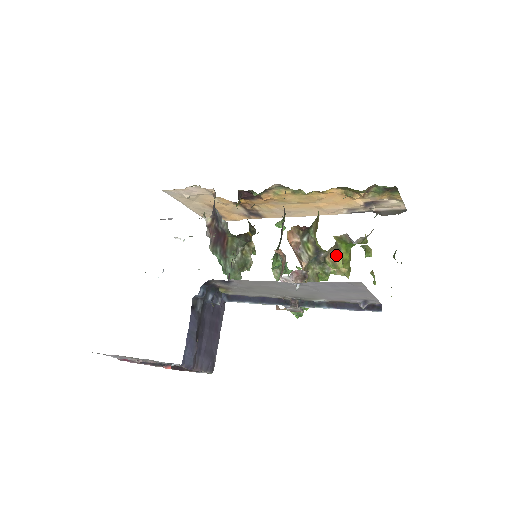
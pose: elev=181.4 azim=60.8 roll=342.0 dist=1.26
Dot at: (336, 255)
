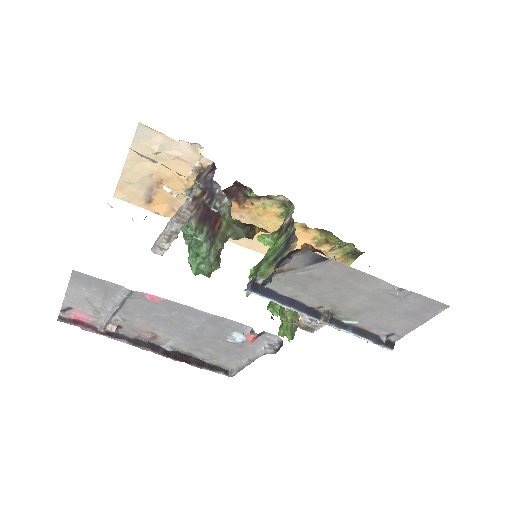
Dot at: occluded
